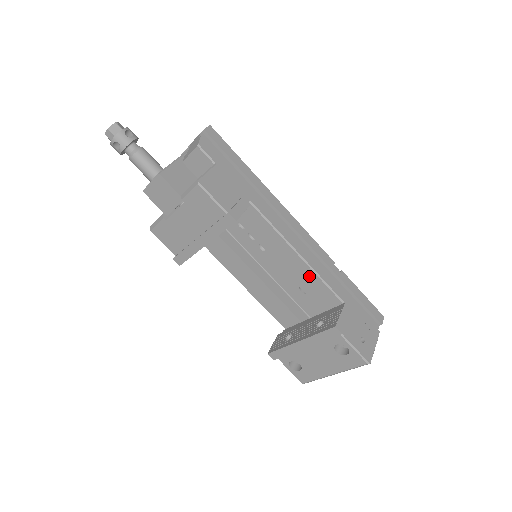
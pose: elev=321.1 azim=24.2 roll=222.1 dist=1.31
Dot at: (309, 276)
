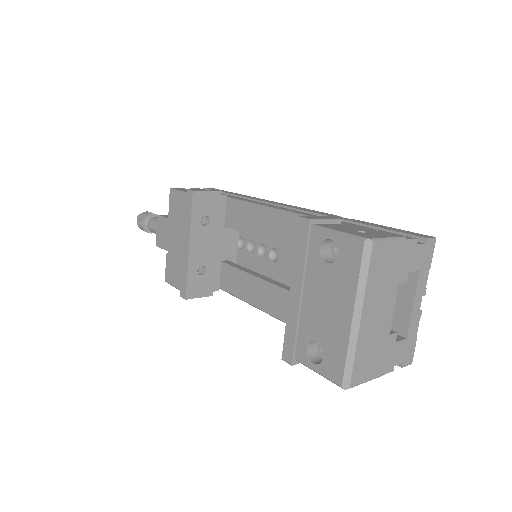
Dot at: (296, 225)
